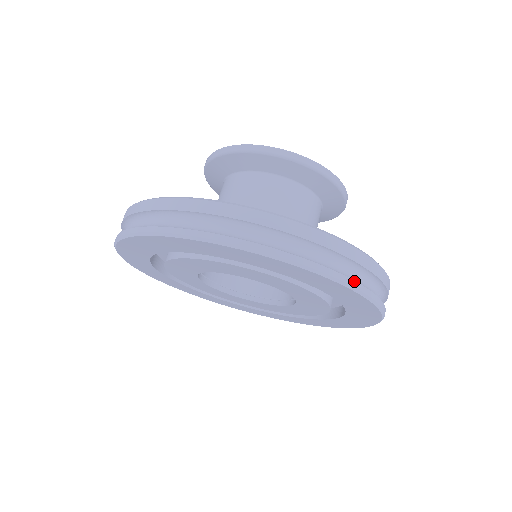
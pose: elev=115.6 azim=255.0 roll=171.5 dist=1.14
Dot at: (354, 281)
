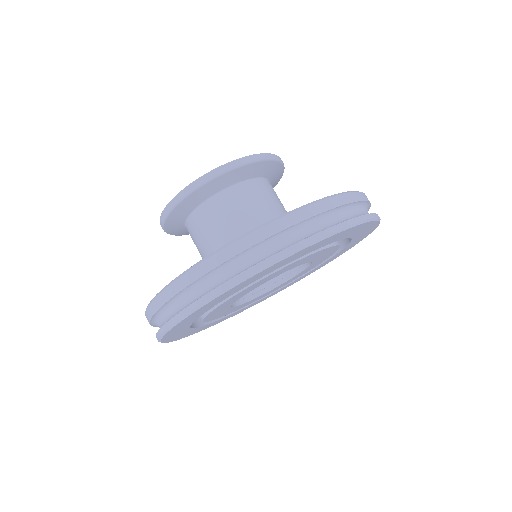
Dot at: (318, 233)
